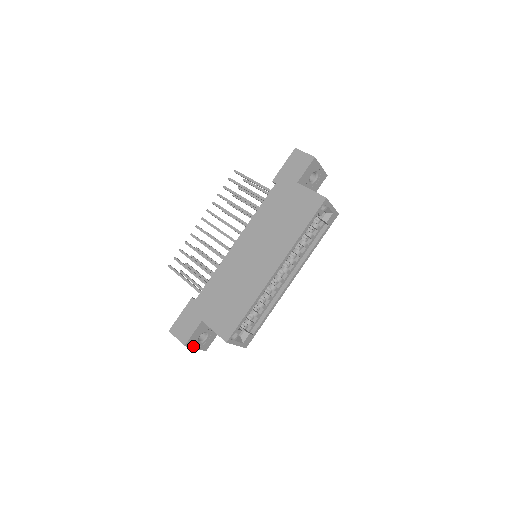
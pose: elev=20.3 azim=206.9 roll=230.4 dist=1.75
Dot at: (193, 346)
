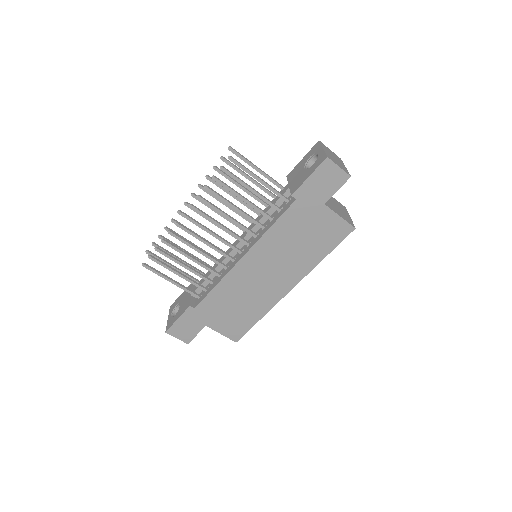
Dot at: occluded
